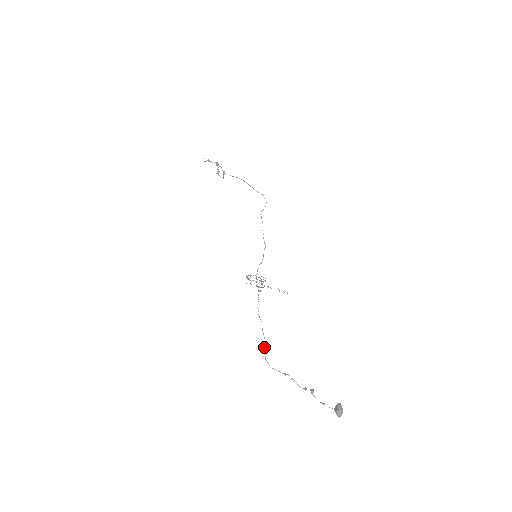
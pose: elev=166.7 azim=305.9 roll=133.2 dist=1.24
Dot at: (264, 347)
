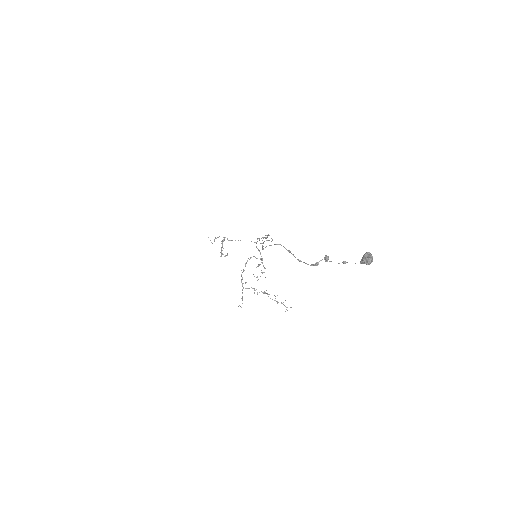
Dot at: (262, 245)
